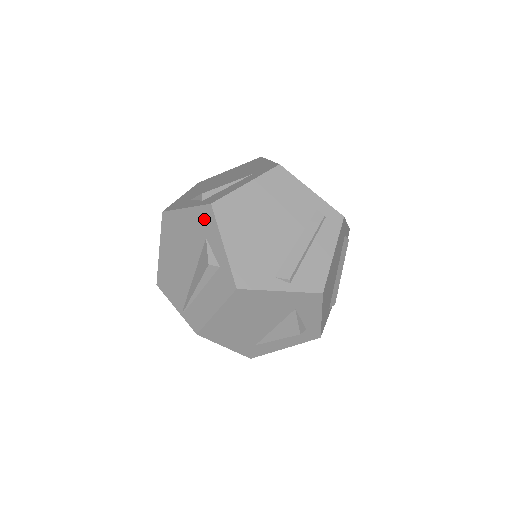
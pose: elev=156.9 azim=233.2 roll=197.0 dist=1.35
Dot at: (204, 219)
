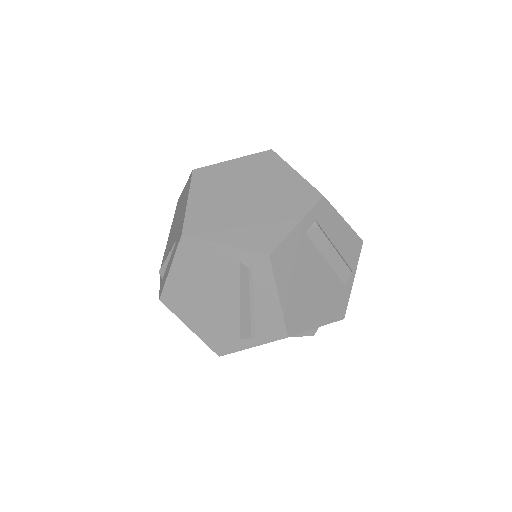
Dot at: occluded
